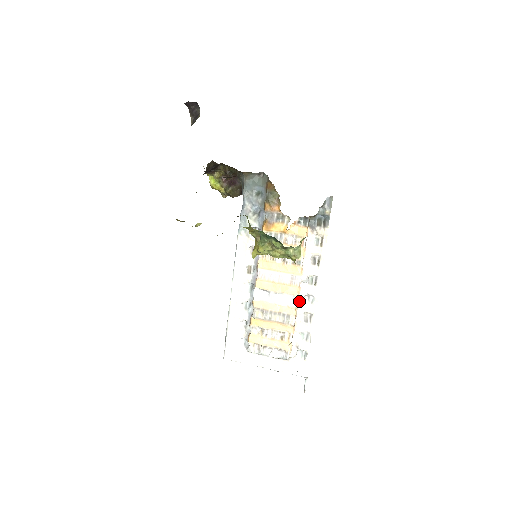
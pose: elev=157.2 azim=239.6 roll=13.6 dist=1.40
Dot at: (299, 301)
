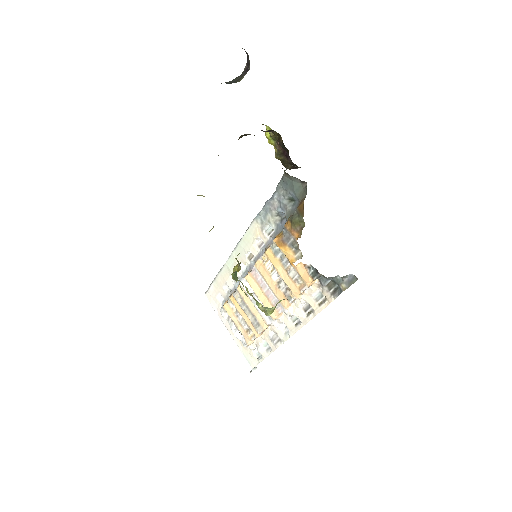
Dot at: (275, 322)
